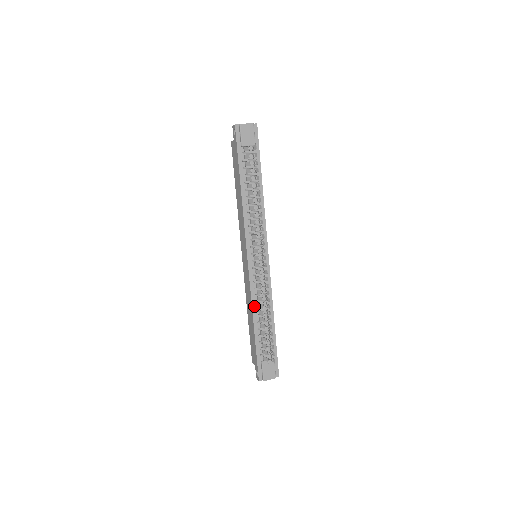
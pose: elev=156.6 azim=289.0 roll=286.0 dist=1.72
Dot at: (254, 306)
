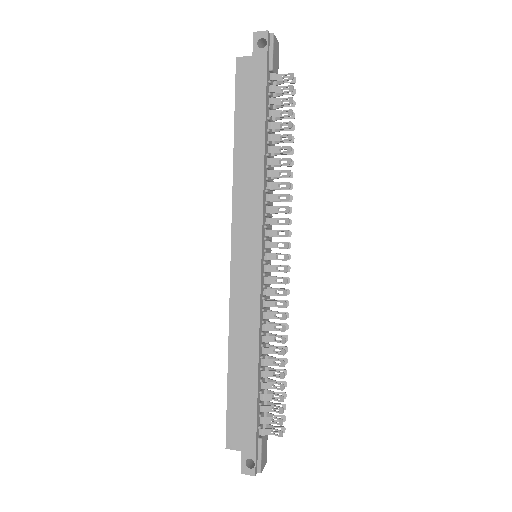
Dot at: (260, 341)
